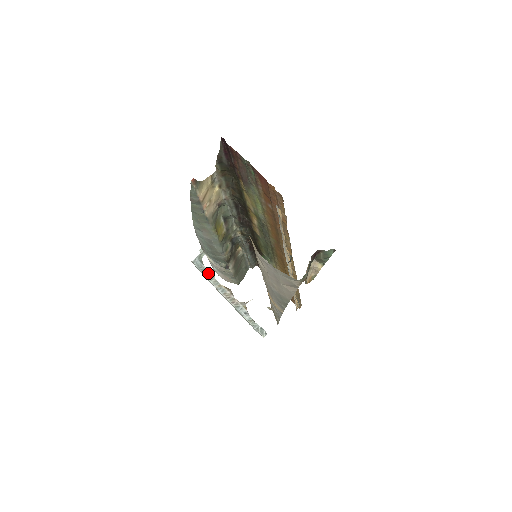
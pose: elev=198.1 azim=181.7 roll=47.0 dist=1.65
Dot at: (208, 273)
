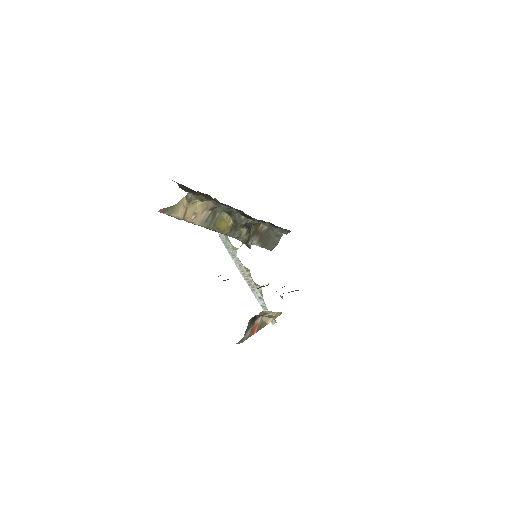
Dot at: (231, 250)
